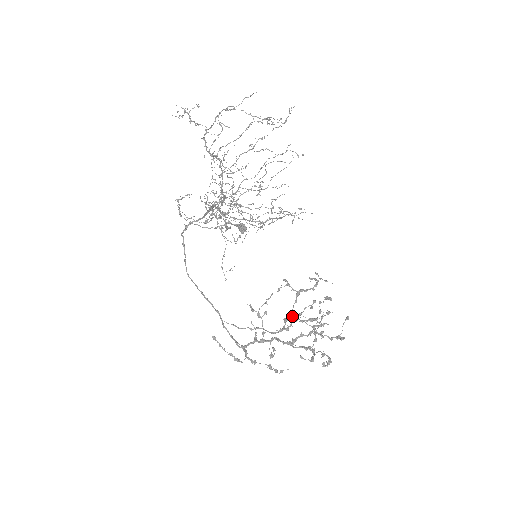
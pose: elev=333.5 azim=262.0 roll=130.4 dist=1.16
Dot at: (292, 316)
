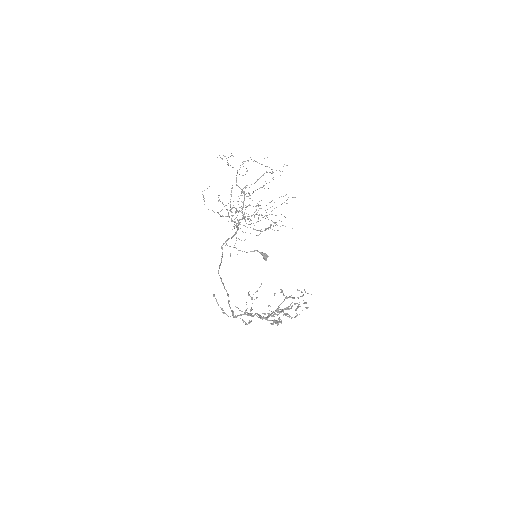
Dot at: occluded
